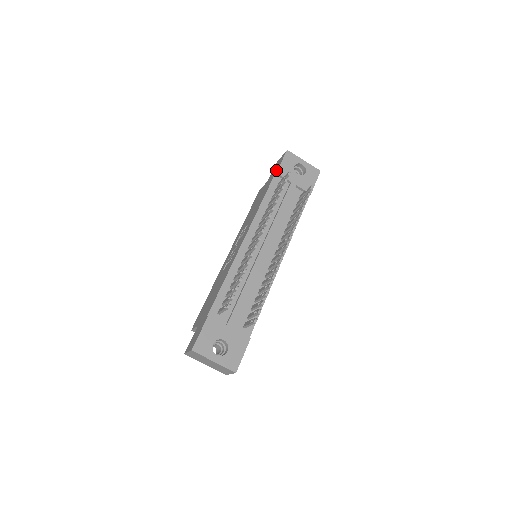
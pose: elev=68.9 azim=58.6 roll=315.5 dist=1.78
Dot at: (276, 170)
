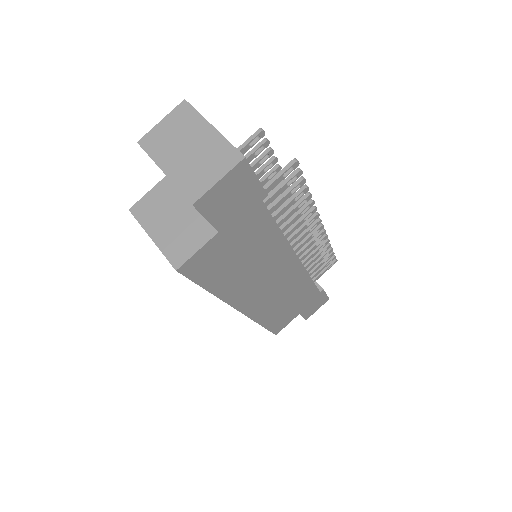
Dot at: occluded
